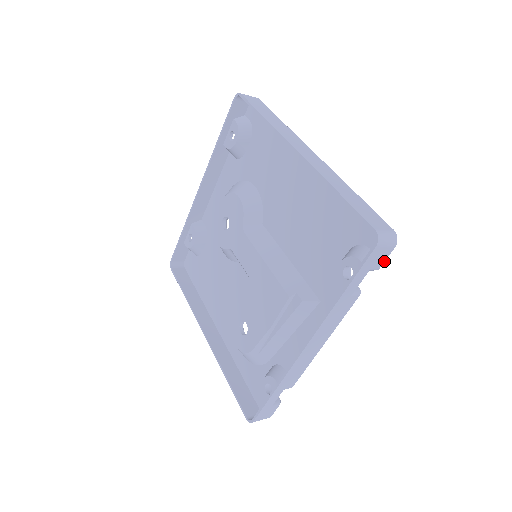
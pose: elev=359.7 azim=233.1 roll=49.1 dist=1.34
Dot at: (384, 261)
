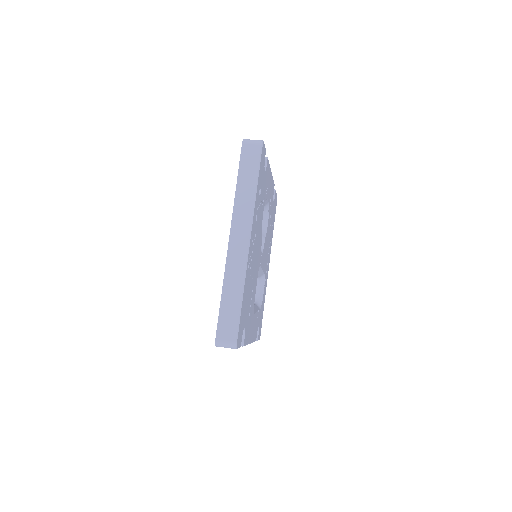
Dot at: occluded
